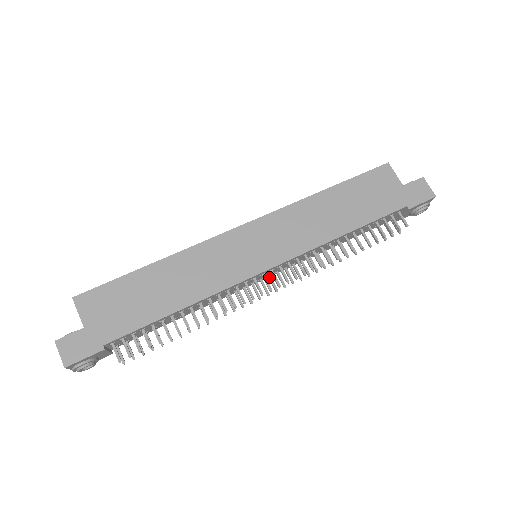
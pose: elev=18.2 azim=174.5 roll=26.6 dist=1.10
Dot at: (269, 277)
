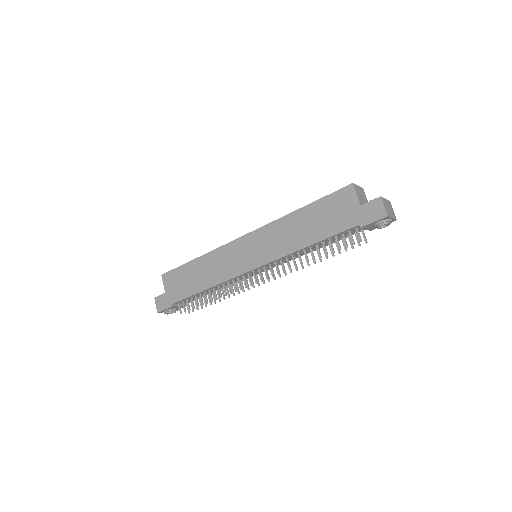
Dot at: occluded
